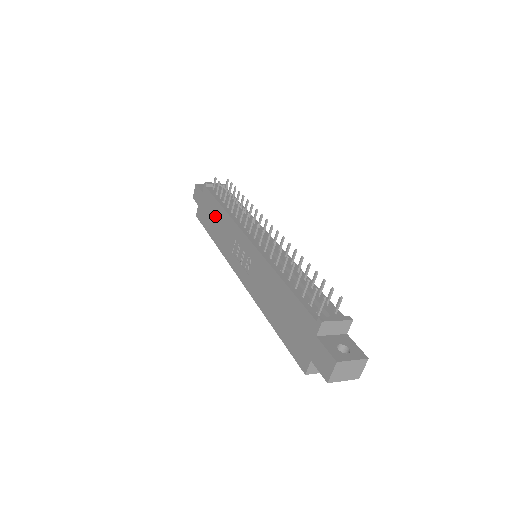
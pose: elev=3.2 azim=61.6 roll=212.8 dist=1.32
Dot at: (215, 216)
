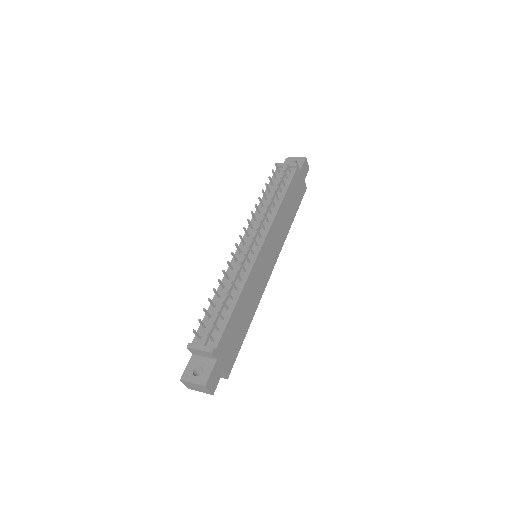
Dot at: occluded
